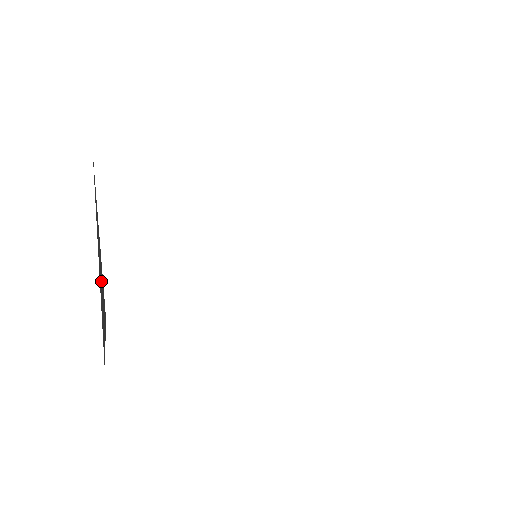
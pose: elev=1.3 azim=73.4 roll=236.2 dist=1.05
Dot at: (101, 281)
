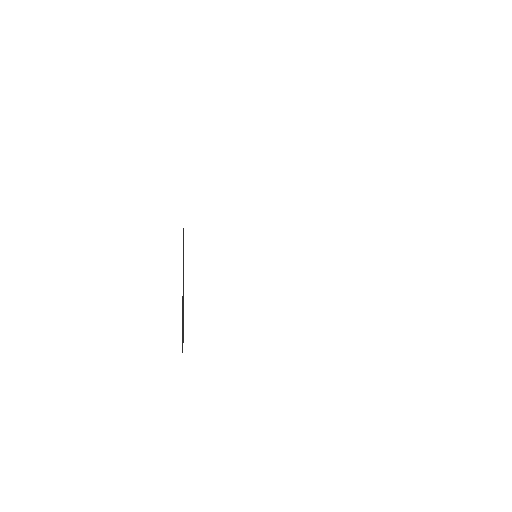
Dot at: (183, 324)
